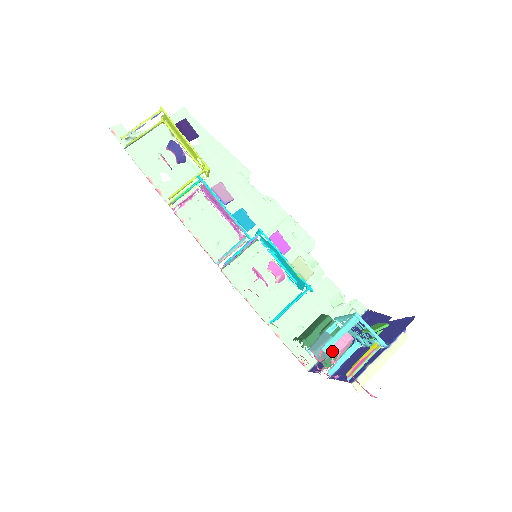
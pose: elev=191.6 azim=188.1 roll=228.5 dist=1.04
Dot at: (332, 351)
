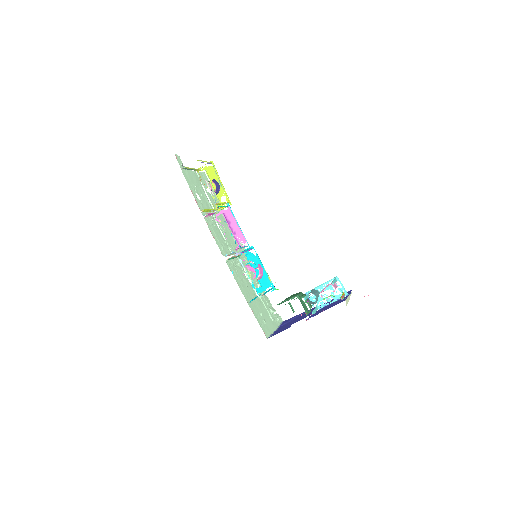
Dot at: (334, 286)
